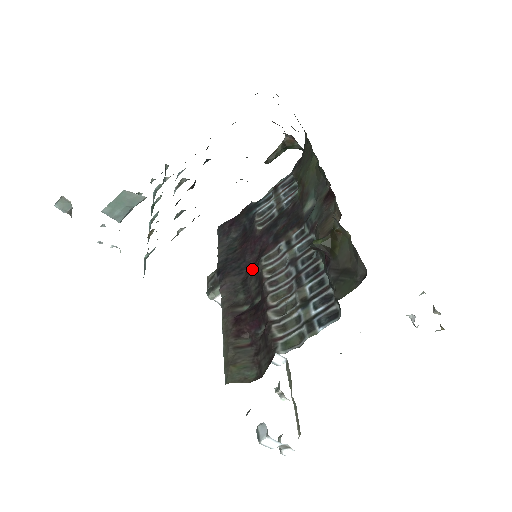
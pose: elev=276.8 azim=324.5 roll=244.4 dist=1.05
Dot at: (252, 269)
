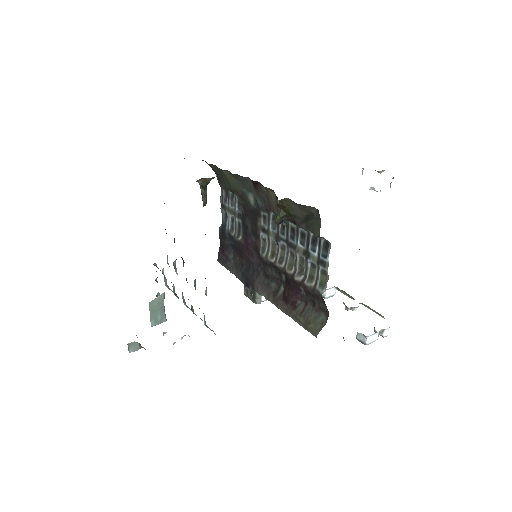
Dot at: (262, 264)
